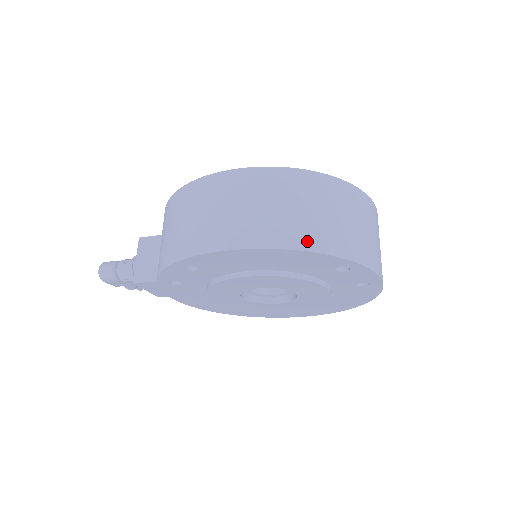
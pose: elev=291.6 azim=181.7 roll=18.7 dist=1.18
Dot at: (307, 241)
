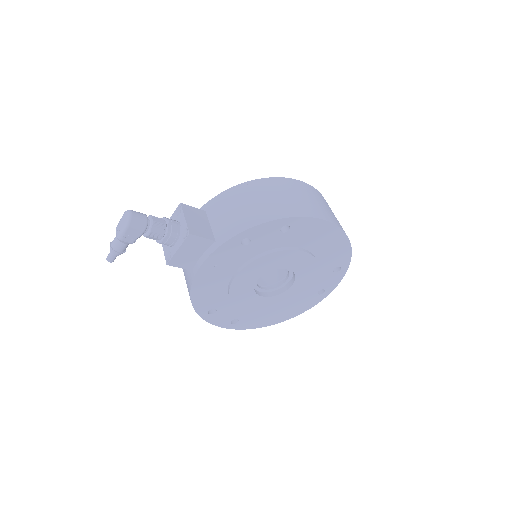
Dot at: occluded
